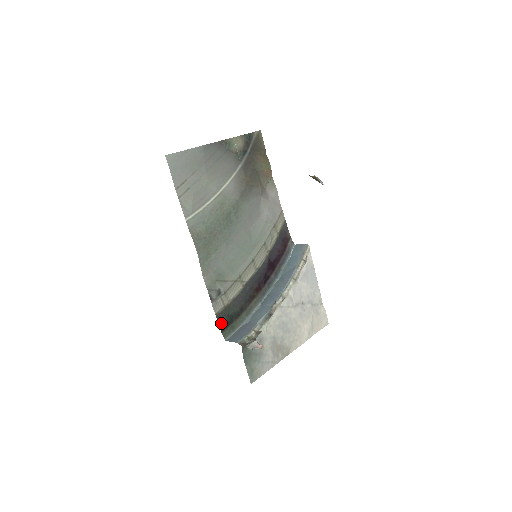
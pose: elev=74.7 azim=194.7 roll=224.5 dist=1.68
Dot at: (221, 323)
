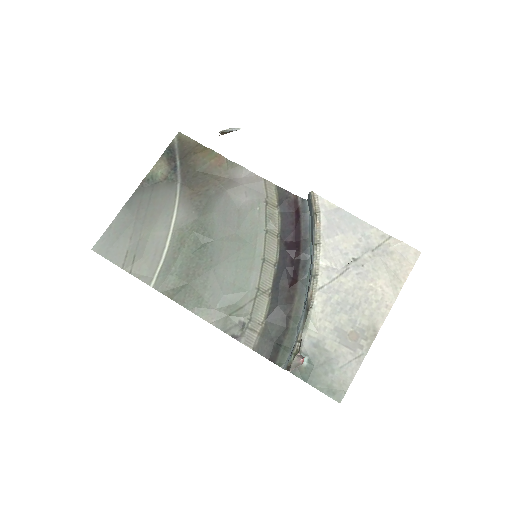
Dot at: (267, 354)
